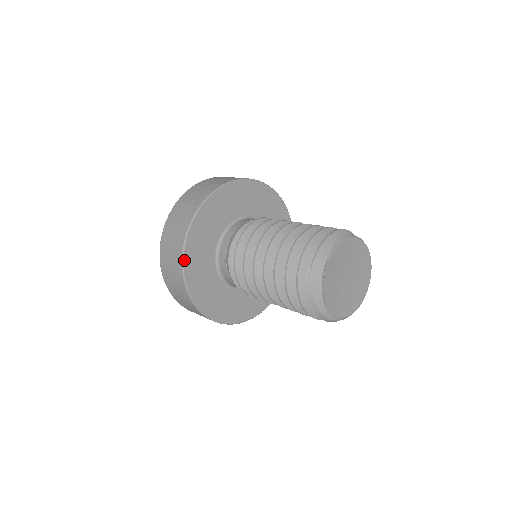
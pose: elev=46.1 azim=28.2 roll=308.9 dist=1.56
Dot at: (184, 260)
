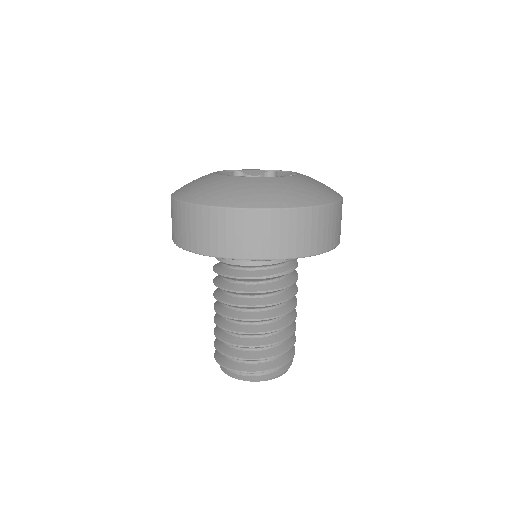
Dot at: occluded
